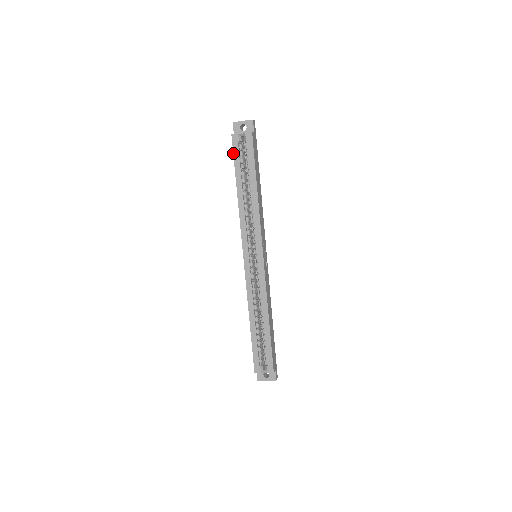
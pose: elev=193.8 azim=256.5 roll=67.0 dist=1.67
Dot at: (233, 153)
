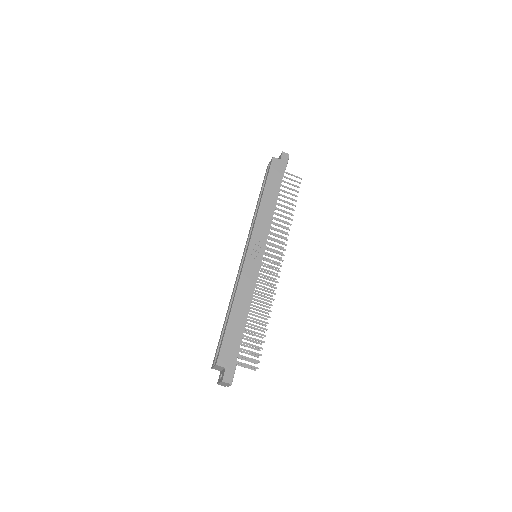
Dot at: occluded
